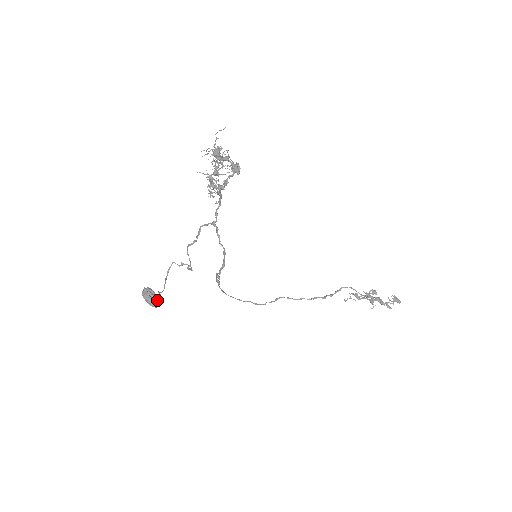
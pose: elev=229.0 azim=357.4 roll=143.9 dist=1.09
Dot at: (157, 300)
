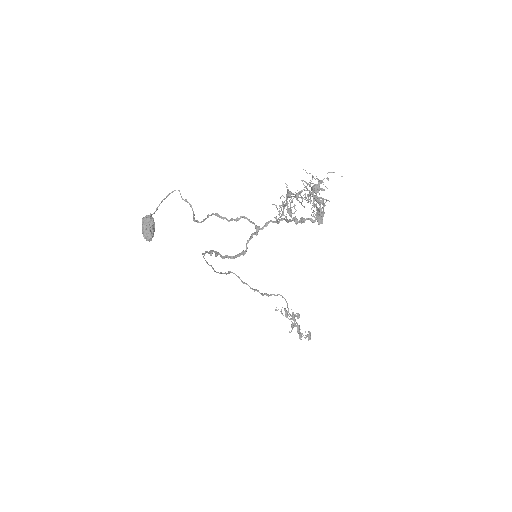
Dot at: (153, 236)
